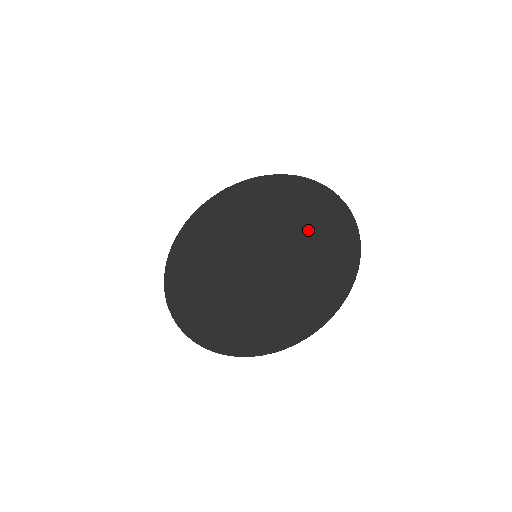
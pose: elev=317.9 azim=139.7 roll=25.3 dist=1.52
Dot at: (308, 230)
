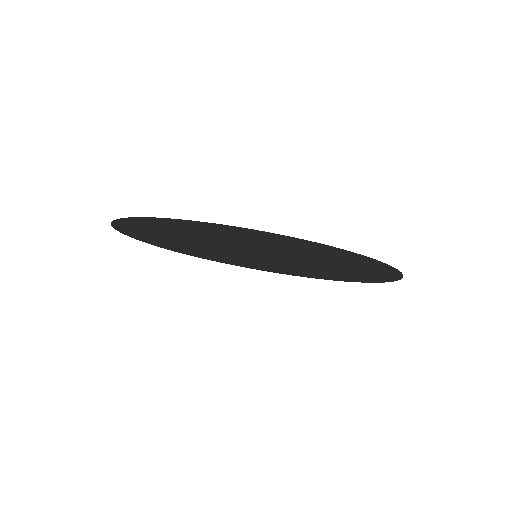
Dot at: (333, 270)
